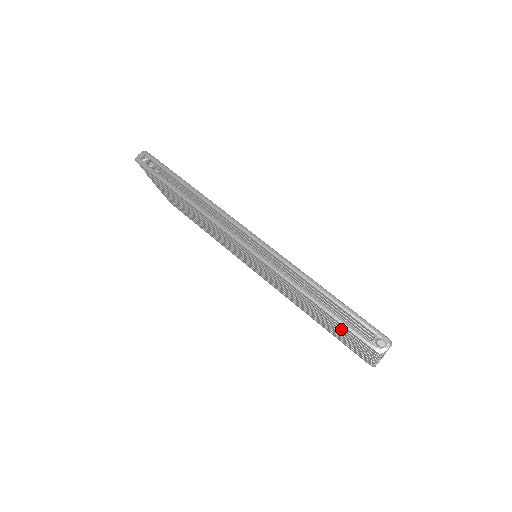
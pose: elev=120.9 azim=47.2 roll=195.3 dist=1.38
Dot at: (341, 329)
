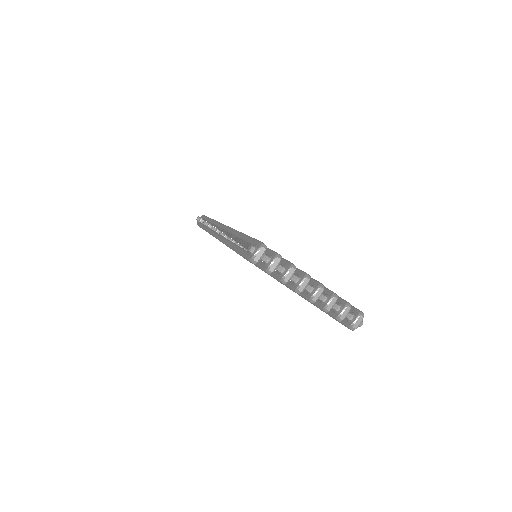
Dot at: occluded
